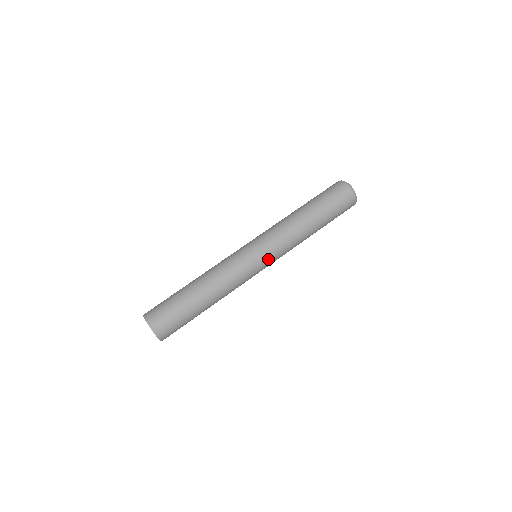
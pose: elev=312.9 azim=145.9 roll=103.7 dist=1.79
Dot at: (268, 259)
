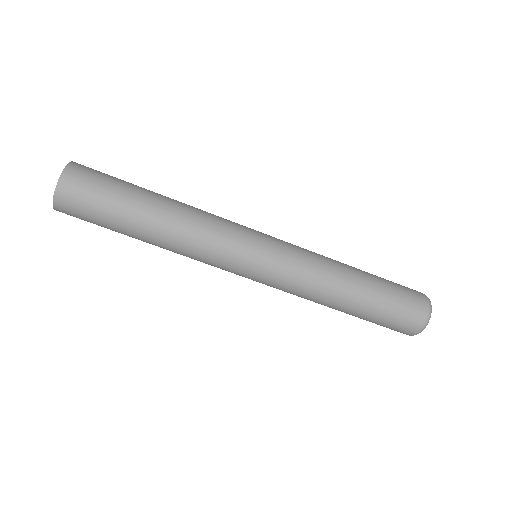
Dot at: (260, 278)
